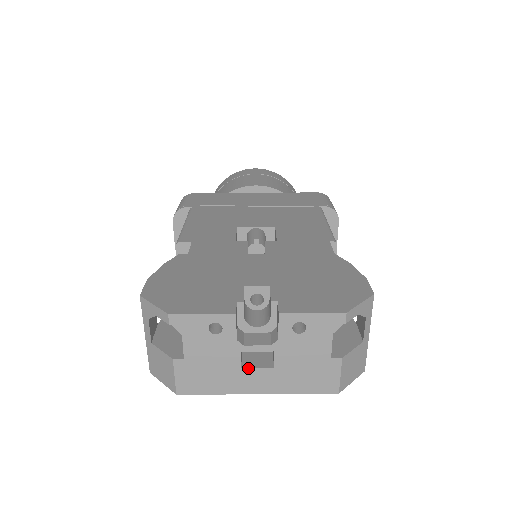
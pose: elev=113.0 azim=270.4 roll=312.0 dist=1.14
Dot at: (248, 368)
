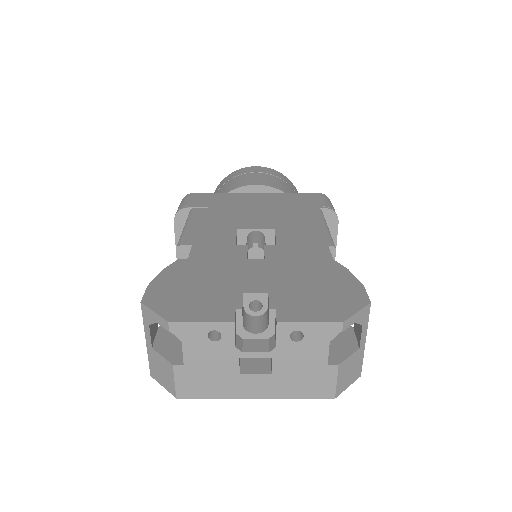
Dot at: (246, 374)
